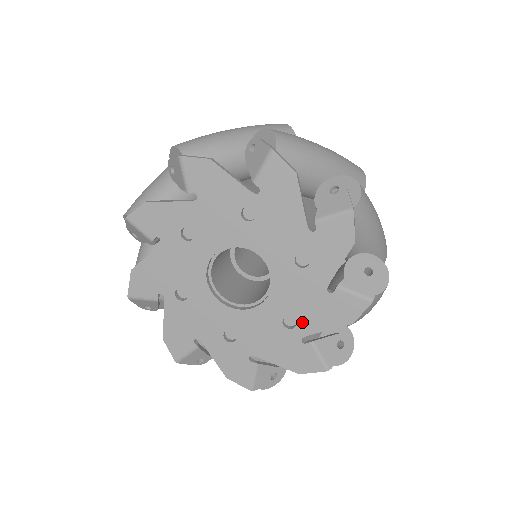
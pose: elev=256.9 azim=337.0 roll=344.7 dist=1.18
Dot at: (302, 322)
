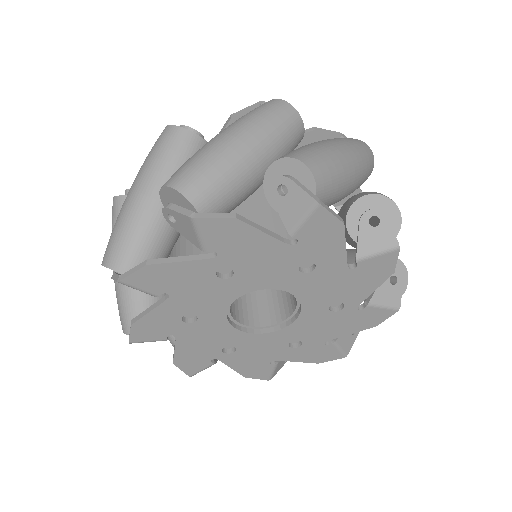
Dot at: (347, 300)
